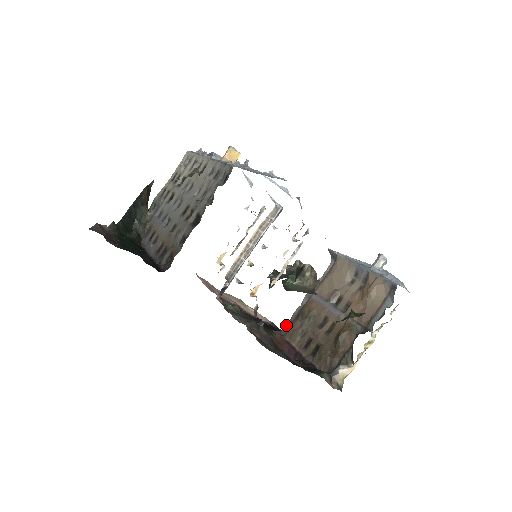
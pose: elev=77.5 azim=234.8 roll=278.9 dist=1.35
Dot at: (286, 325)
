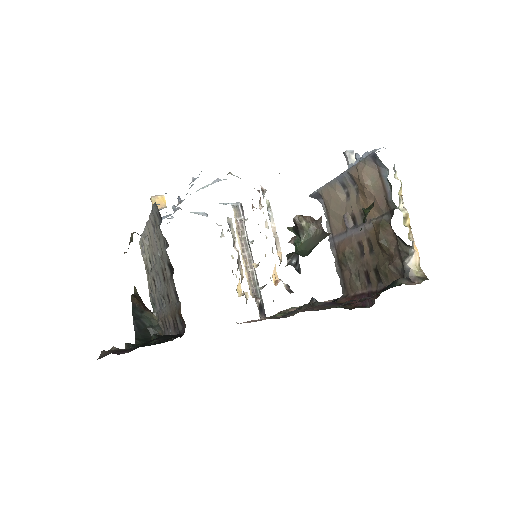
Dot at: (341, 286)
